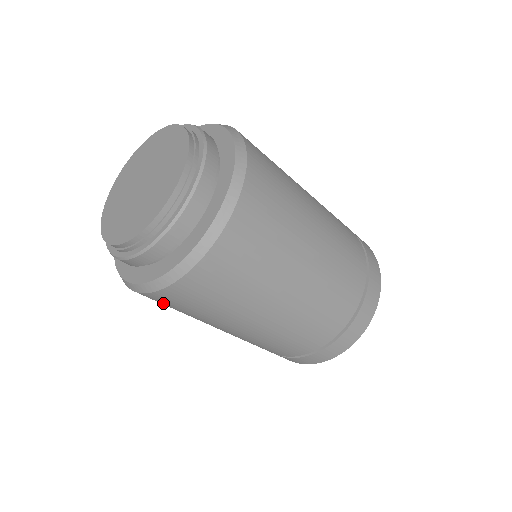
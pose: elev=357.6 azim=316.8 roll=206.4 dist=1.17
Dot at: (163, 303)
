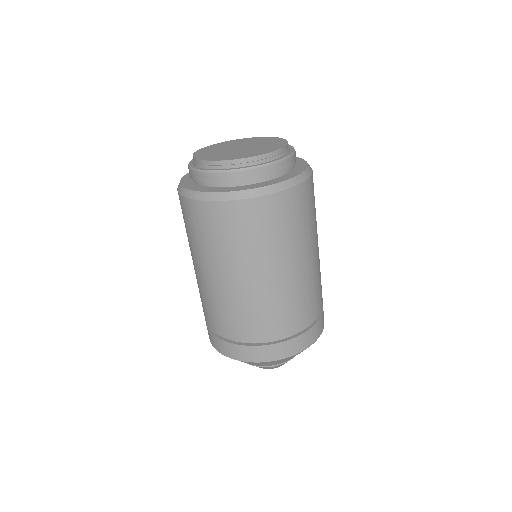
Dot at: occluded
